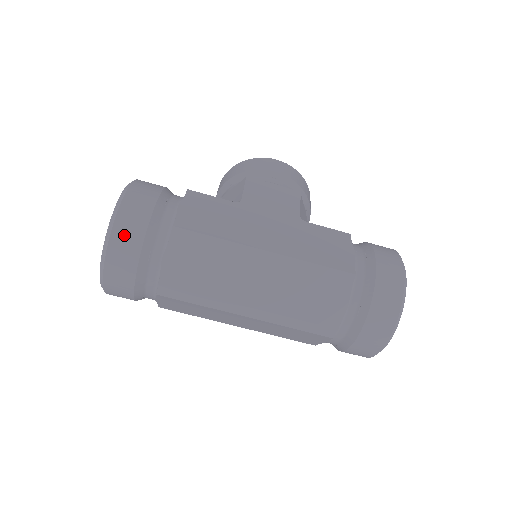
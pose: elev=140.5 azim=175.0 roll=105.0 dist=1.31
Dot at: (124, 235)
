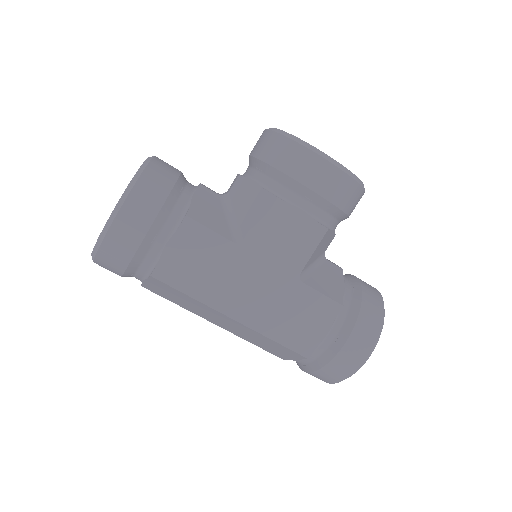
Dot at: (107, 262)
